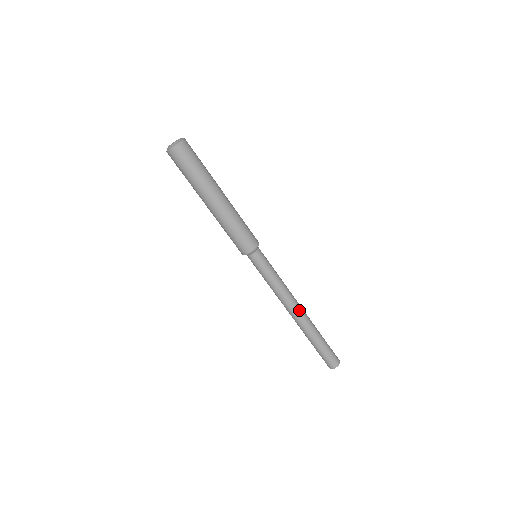
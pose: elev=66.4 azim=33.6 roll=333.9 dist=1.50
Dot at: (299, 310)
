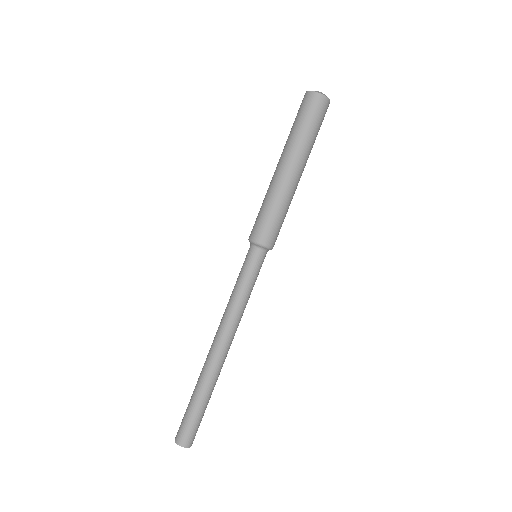
Dot at: (219, 345)
